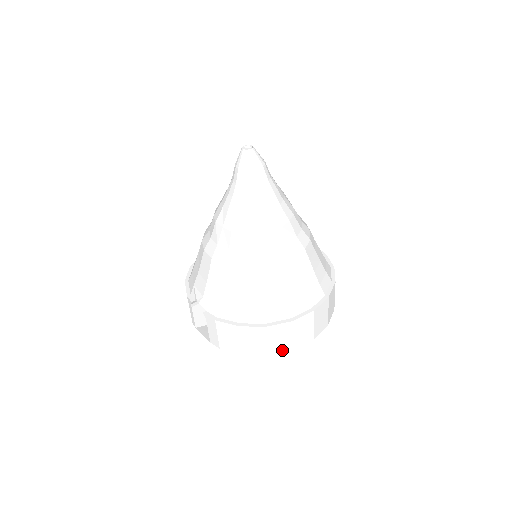
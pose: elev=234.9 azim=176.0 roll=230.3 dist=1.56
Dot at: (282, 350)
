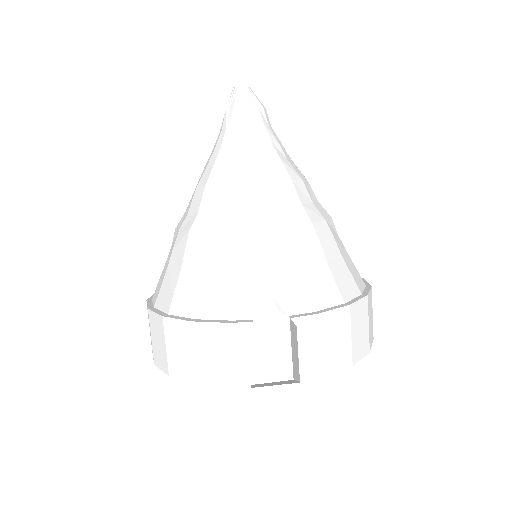
Dot at: (371, 340)
